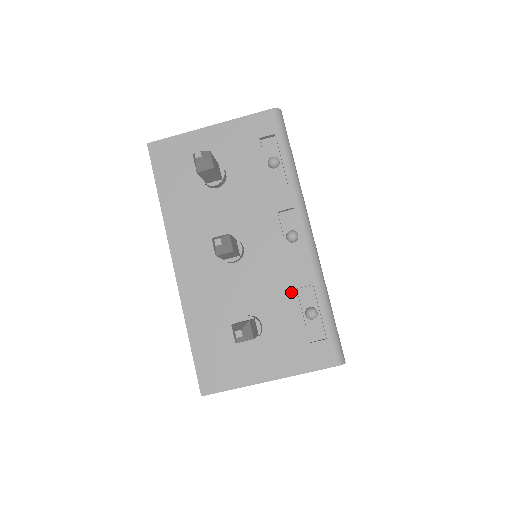
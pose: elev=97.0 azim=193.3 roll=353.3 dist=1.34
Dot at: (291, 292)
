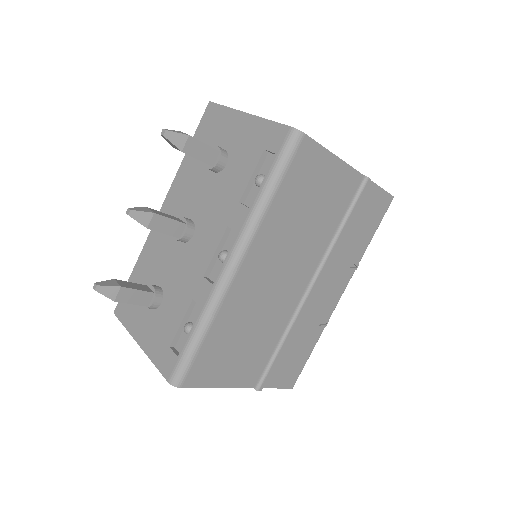
Dot at: (188, 298)
